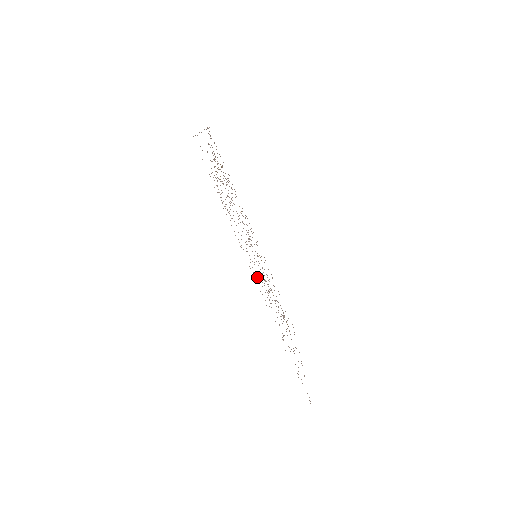
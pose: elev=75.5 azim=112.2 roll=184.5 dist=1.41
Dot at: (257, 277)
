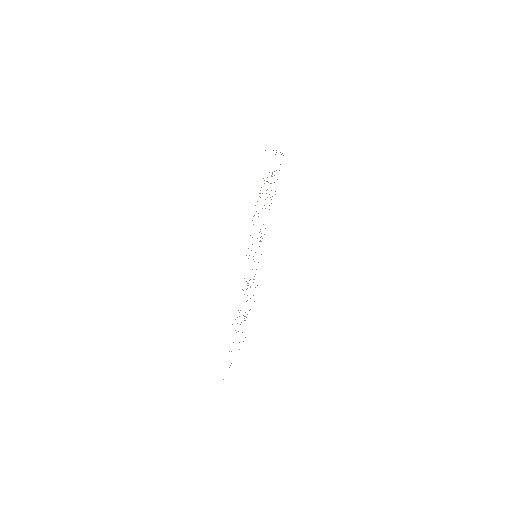
Dot at: occluded
